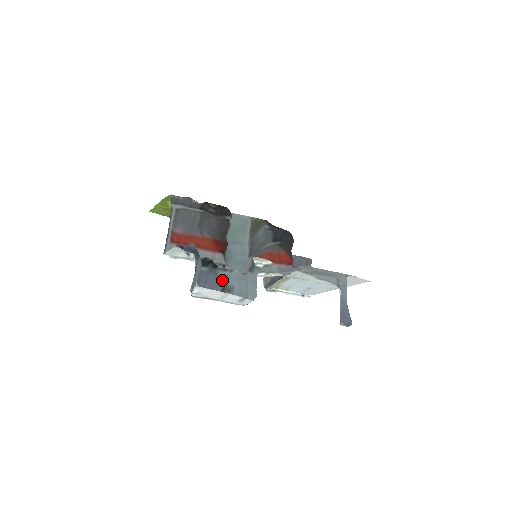
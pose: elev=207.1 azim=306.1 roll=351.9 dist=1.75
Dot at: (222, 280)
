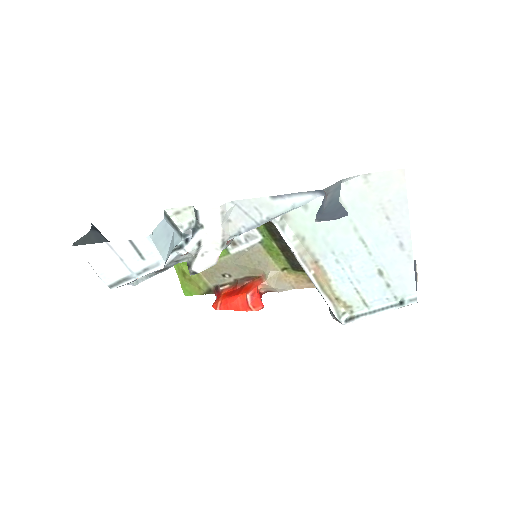
Dot at: occluded
